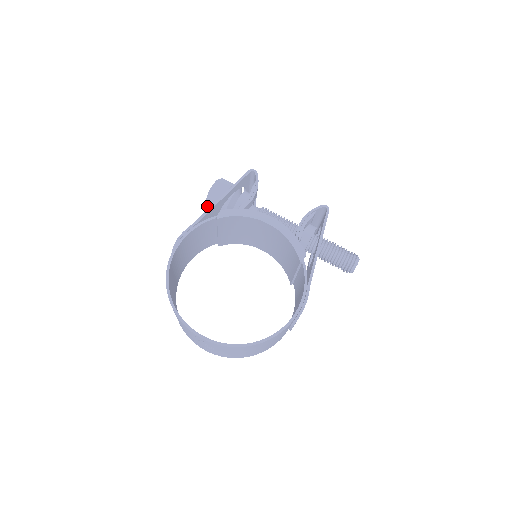
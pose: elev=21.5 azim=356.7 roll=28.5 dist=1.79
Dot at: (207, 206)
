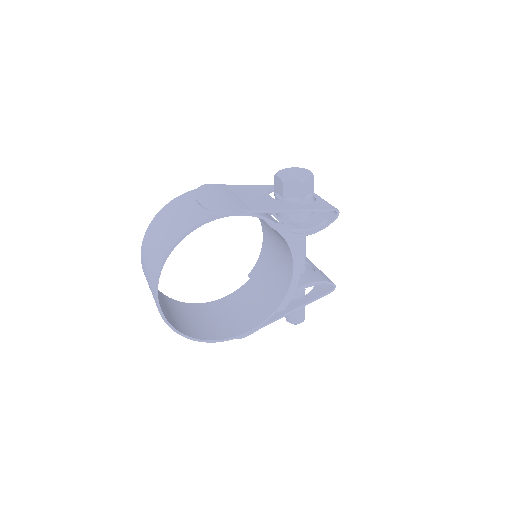
Dot at: (276, 177)
